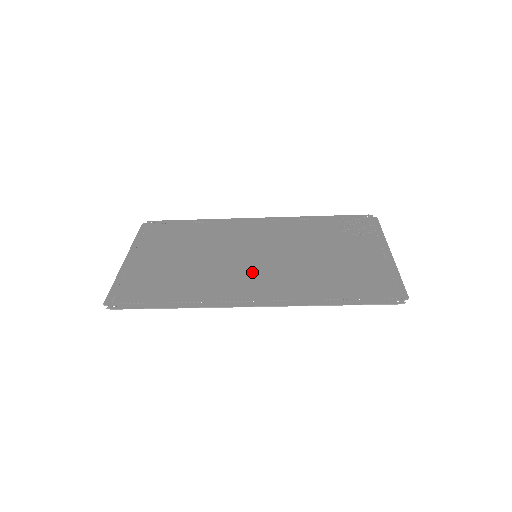
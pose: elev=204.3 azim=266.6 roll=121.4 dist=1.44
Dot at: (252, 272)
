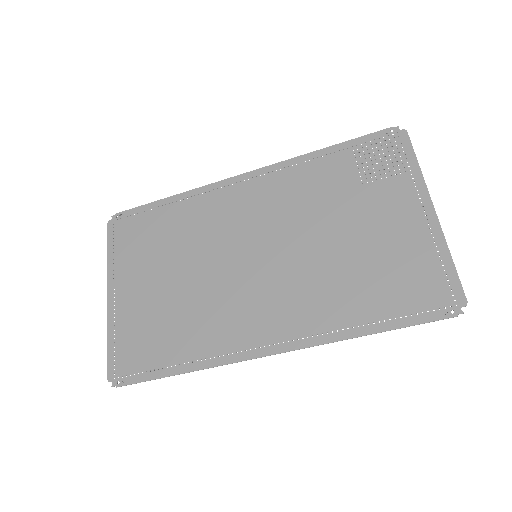
Dot at: (257, 290)
